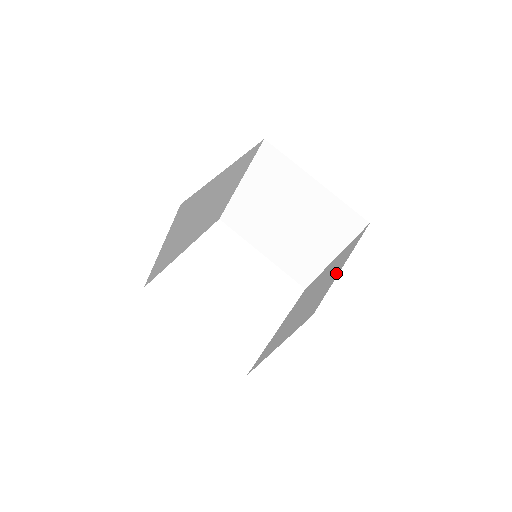
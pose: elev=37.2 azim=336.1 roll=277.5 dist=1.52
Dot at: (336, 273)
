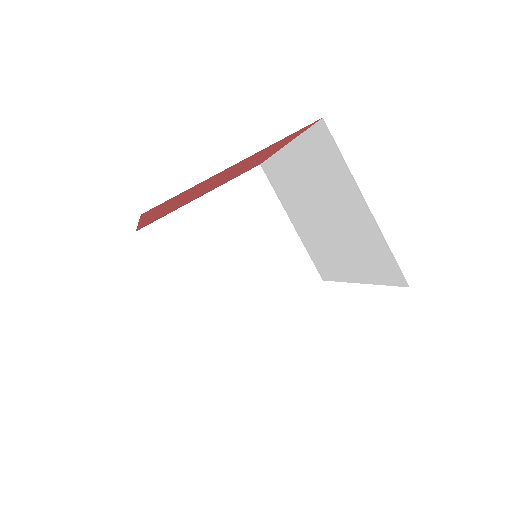
Dot at: (293, 153)
